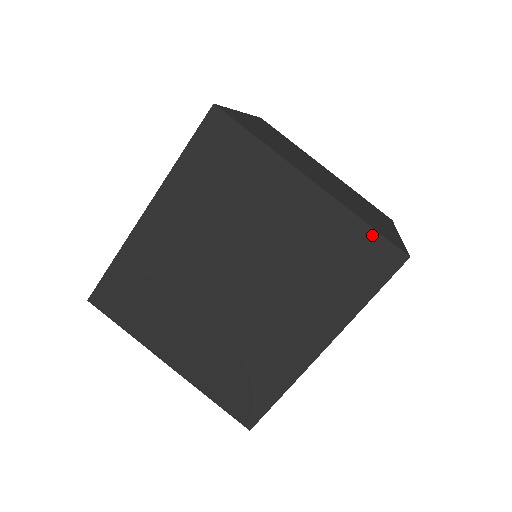
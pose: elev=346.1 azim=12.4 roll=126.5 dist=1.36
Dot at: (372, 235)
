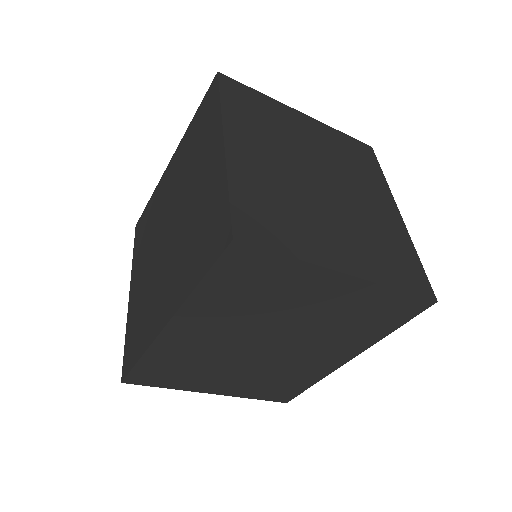
Dot at: (226, 205)
